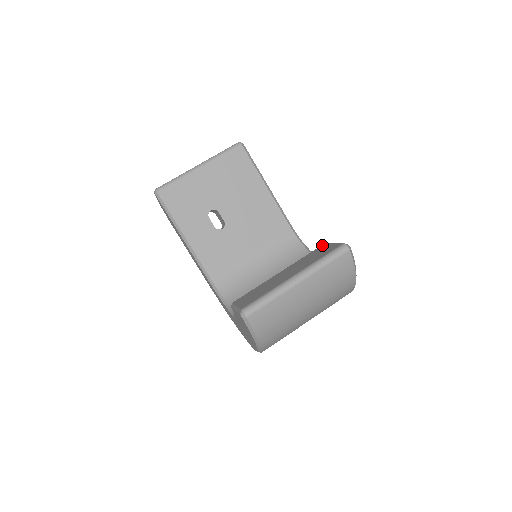
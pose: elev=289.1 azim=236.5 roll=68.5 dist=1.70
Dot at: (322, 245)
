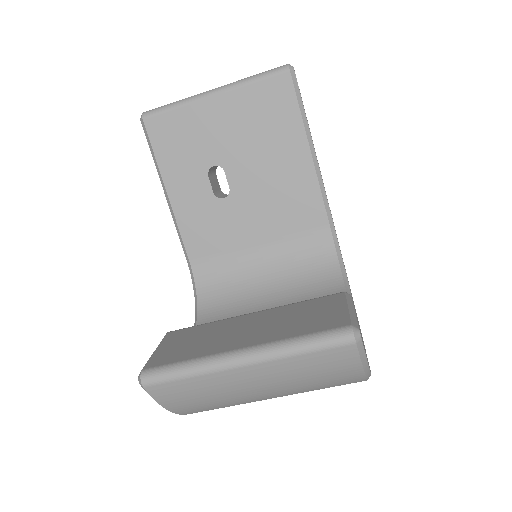
Dot at: (336, 294)
